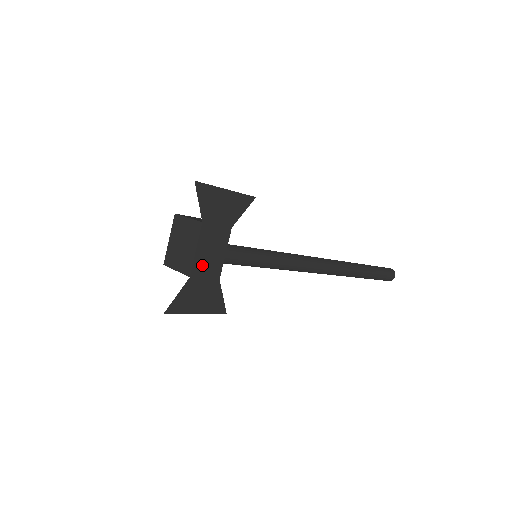
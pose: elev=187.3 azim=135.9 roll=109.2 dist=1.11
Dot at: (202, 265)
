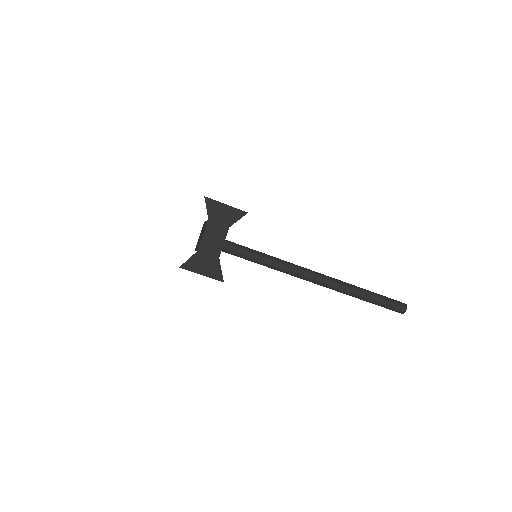
Dot at: (207, 245)
